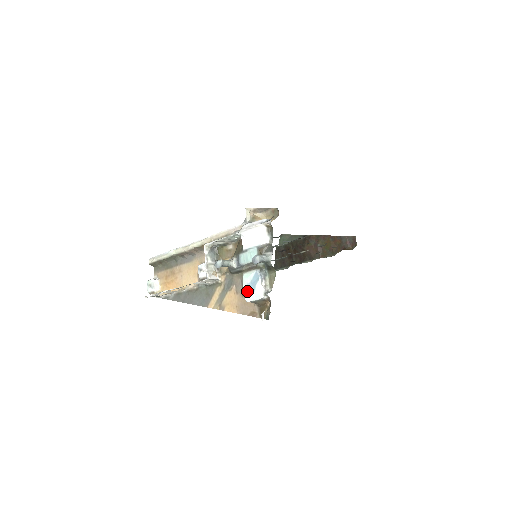
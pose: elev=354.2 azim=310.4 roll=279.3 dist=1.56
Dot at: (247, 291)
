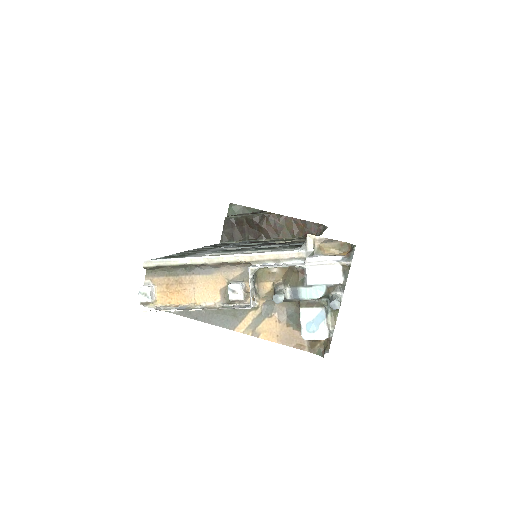
Dot at: (307, 329)
